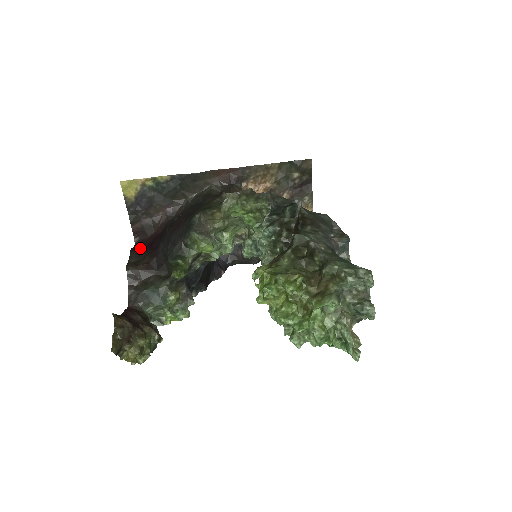
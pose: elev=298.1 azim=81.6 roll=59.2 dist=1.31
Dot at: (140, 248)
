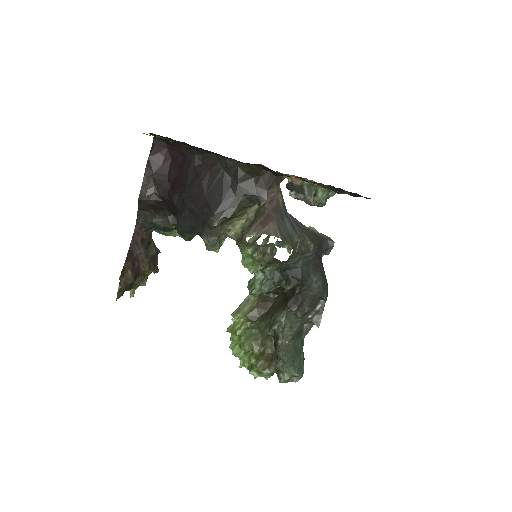
Dot at: (157, 165)
